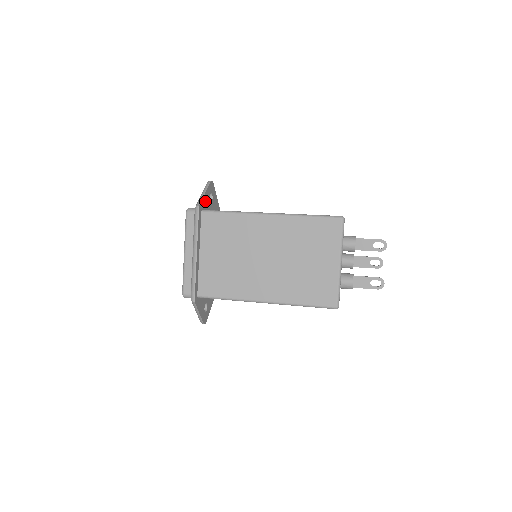
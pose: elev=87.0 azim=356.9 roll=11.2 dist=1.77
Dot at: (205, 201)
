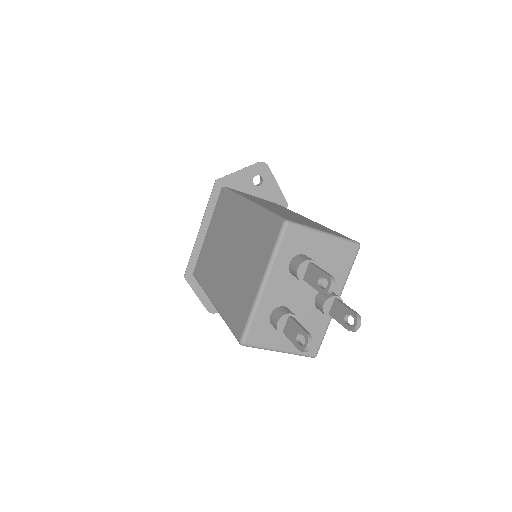
Dot at: (237, 180)
